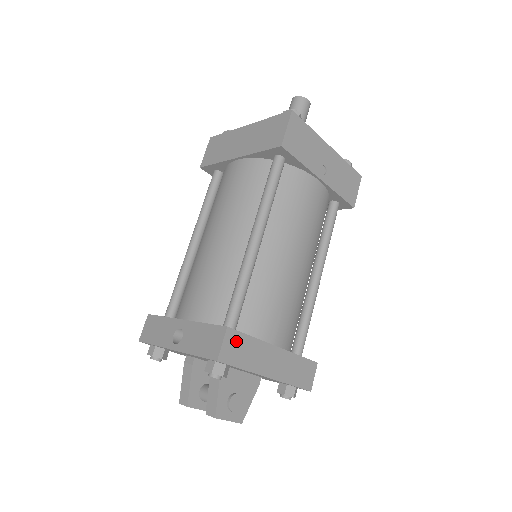
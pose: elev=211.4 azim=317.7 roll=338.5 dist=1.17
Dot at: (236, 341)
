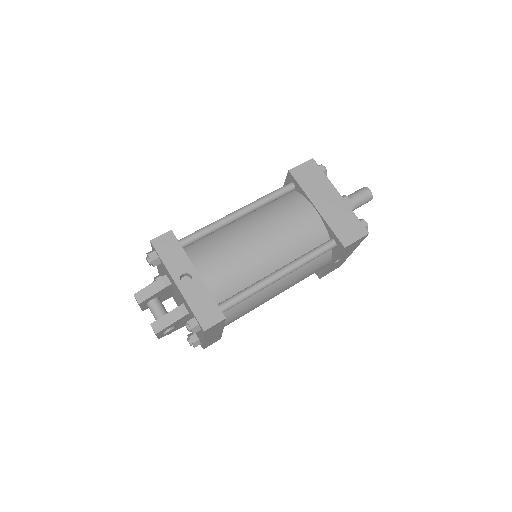
Dot at: (219, 325)
